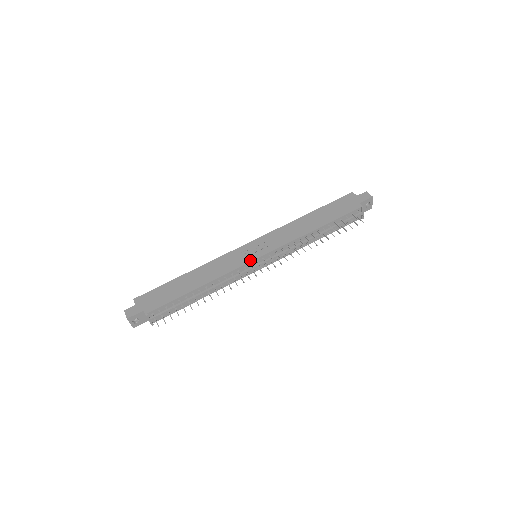
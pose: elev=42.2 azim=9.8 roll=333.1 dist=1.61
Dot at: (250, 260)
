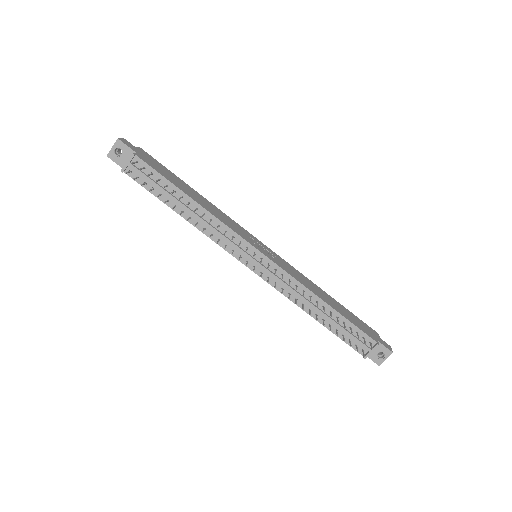
Dot at: (252, 244)
